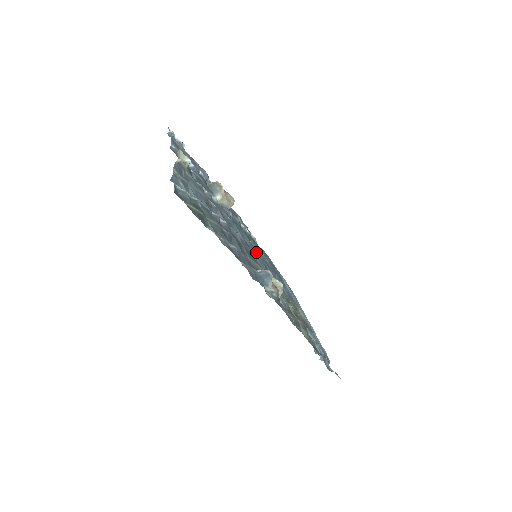
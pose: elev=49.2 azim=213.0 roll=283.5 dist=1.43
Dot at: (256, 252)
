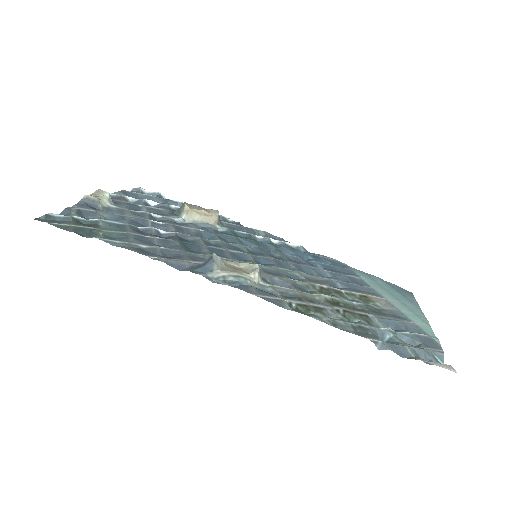
Dot at: (263, 253)
